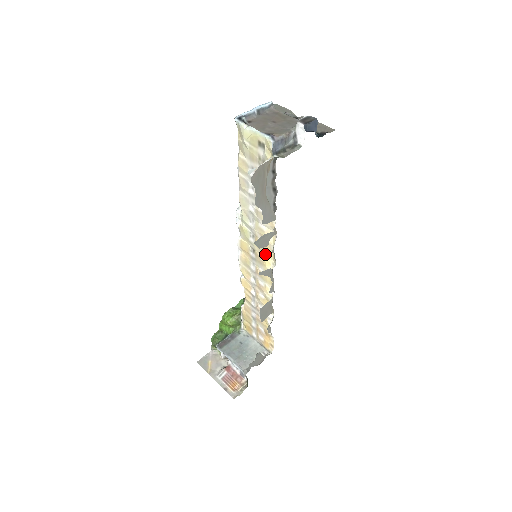
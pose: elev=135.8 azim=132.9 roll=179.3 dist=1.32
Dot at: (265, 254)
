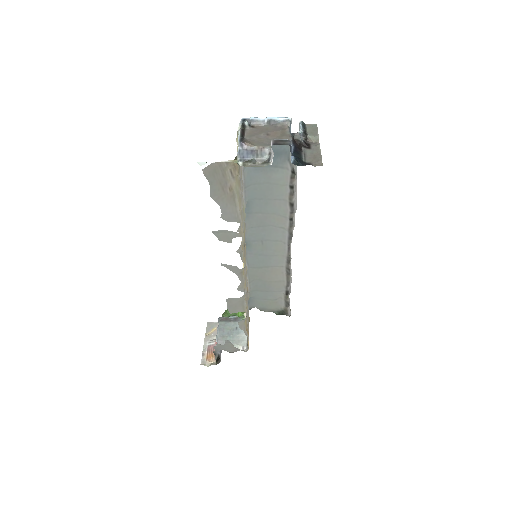
Dot at: (243, 253)
